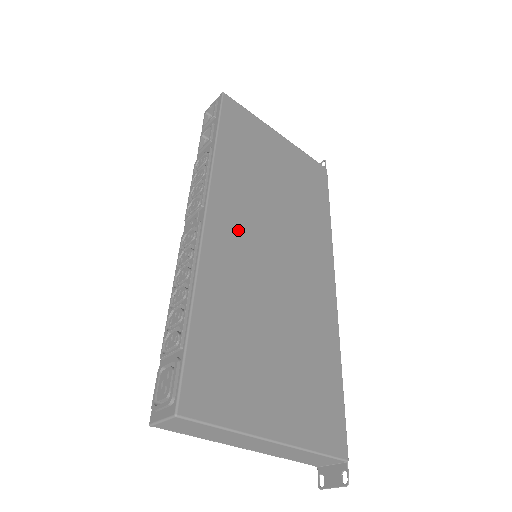
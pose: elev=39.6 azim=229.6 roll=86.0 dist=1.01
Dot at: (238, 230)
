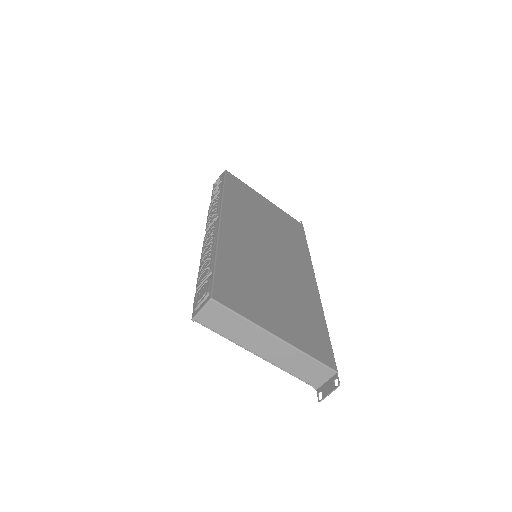
Dot at: (242, 232)
